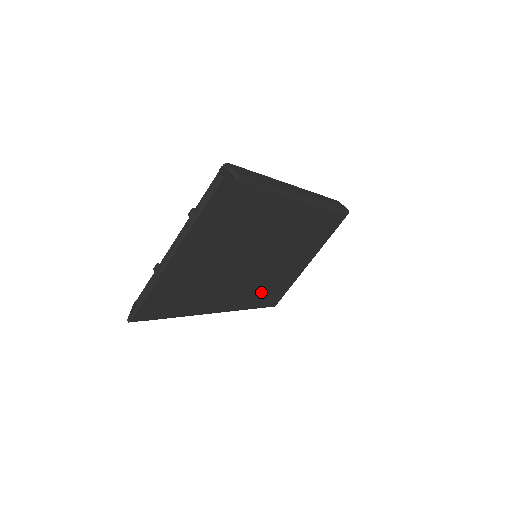
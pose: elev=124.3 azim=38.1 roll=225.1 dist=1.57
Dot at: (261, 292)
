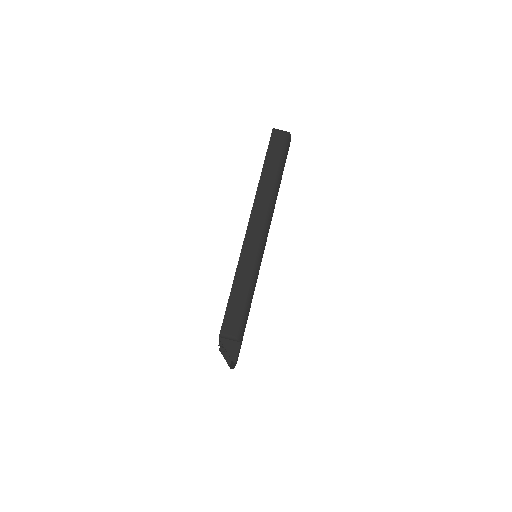
Dot at: occluded
